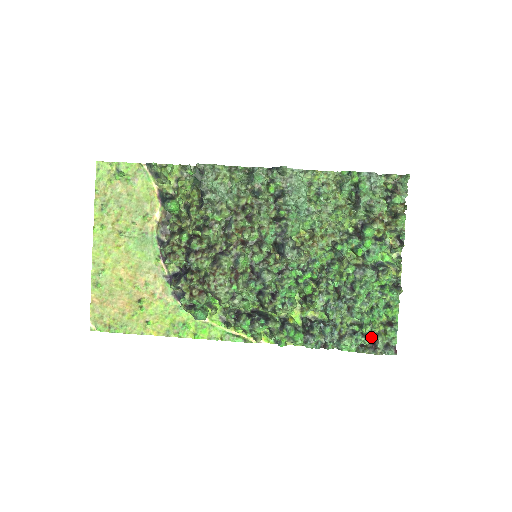
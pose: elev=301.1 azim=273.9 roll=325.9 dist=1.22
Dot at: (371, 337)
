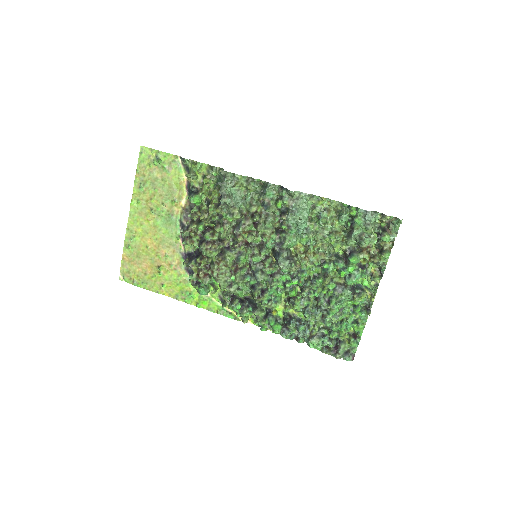
Dot at: (336, 342)
